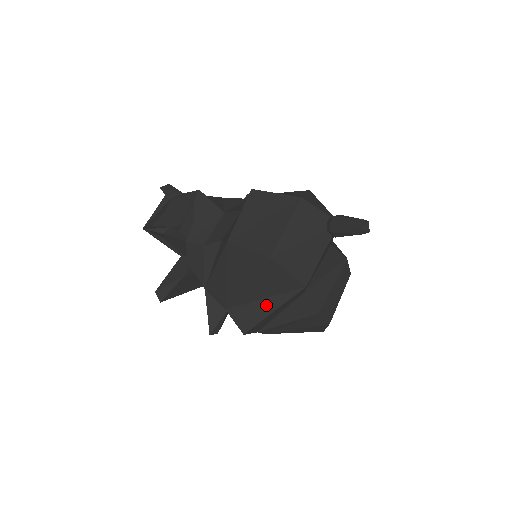
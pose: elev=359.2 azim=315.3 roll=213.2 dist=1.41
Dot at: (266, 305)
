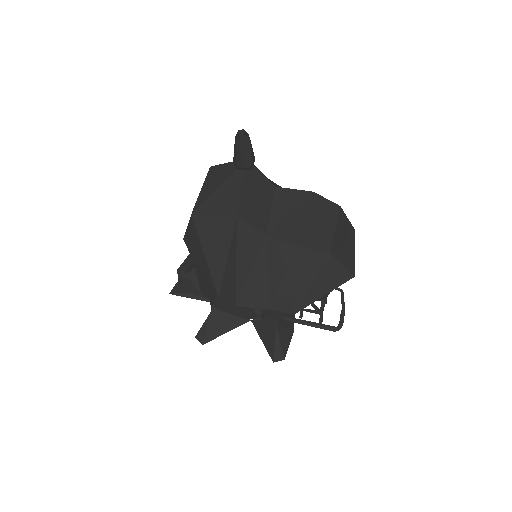
Dot at: (231, 263)
